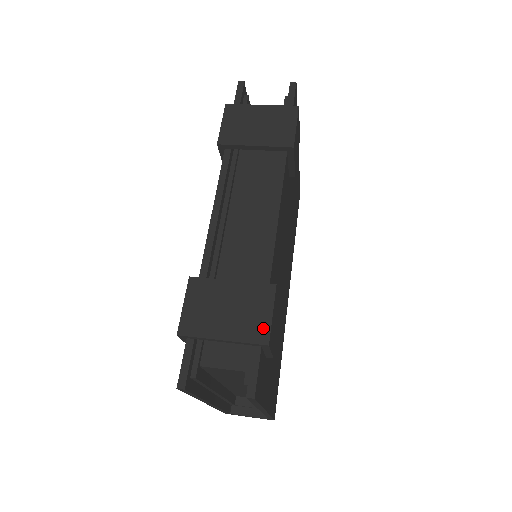
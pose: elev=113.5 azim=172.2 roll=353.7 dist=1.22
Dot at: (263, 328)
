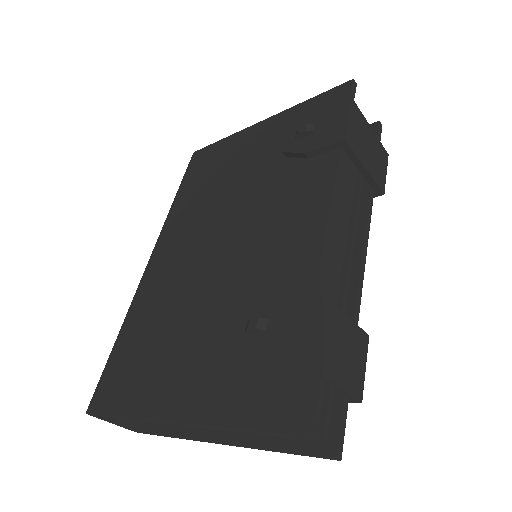
Dot at: (360, 381)
